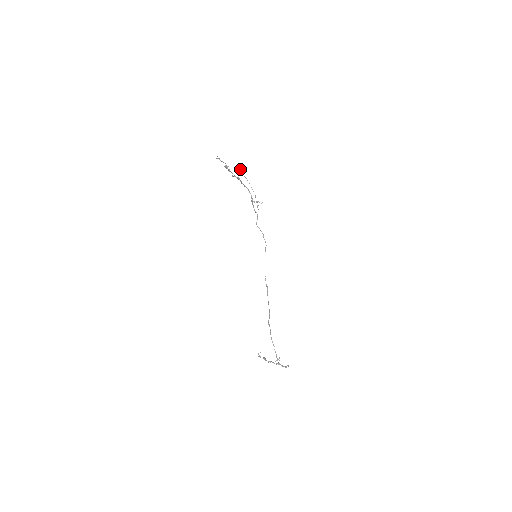
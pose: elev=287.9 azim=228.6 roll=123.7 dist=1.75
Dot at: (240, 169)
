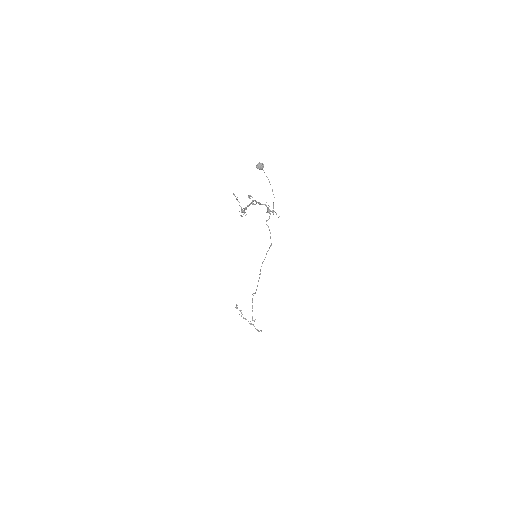
Dot at: (263, 167)
